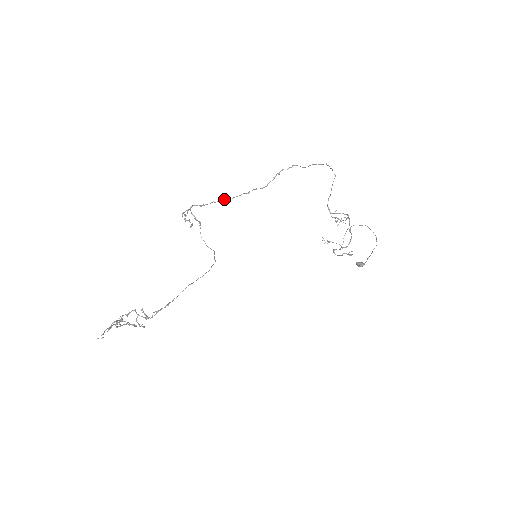
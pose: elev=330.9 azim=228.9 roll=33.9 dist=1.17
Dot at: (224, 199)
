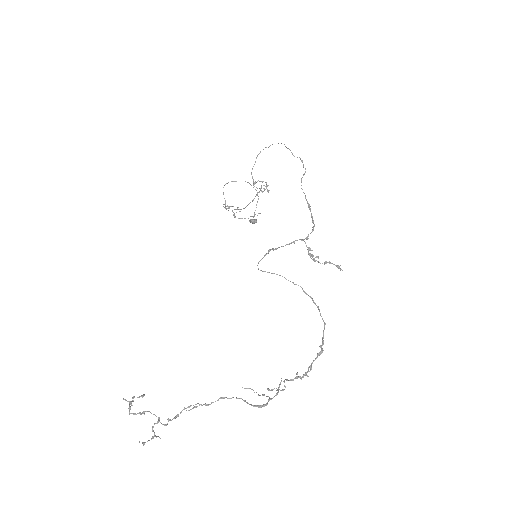
Dot at: (313, 222)
